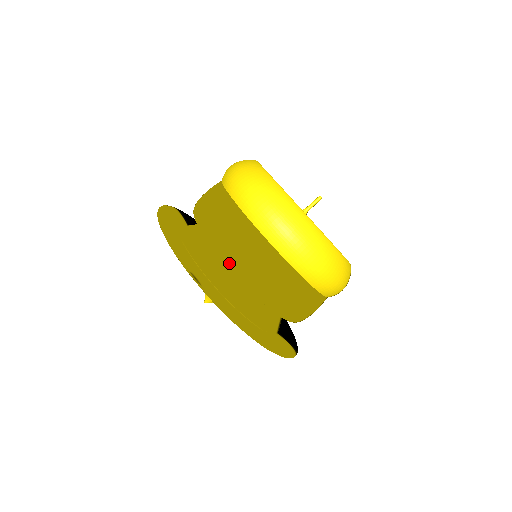
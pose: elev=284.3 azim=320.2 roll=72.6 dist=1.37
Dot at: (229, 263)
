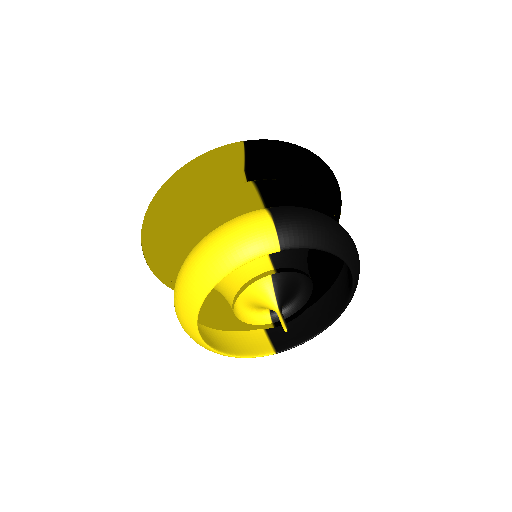
Dot at: occluded
